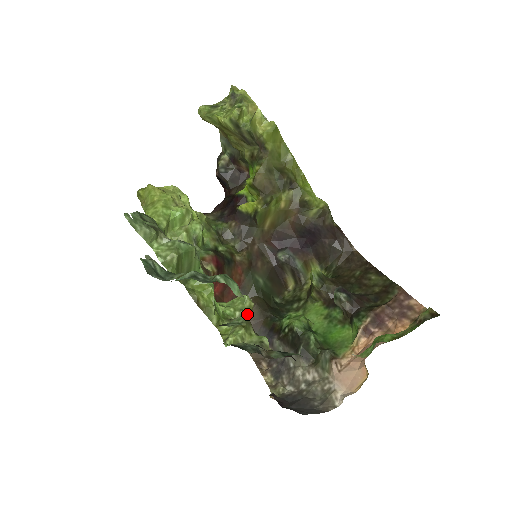
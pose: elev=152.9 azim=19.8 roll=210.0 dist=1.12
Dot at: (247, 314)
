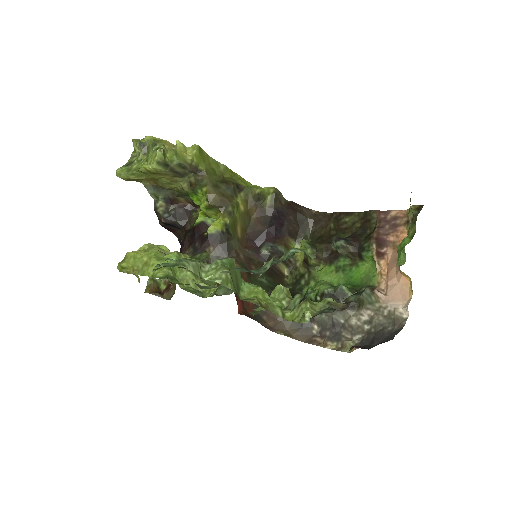
Dot at: (291, 298)
